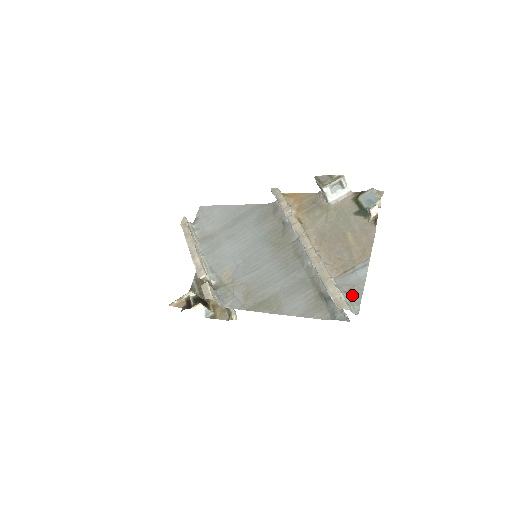
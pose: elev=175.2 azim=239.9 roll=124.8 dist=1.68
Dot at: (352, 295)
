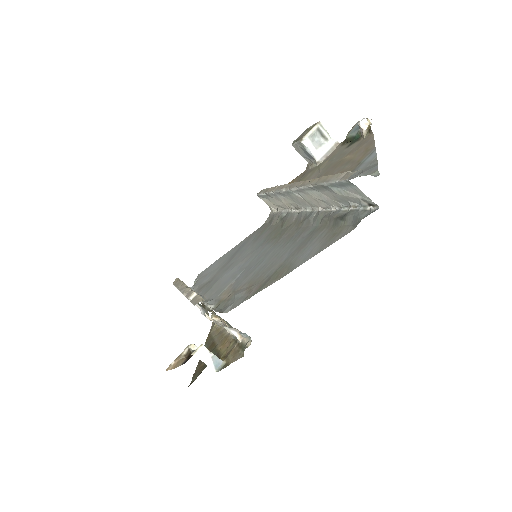
Dot at: (364, 172)
